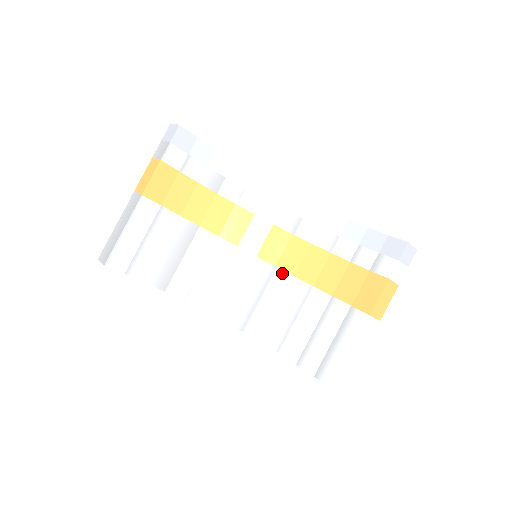
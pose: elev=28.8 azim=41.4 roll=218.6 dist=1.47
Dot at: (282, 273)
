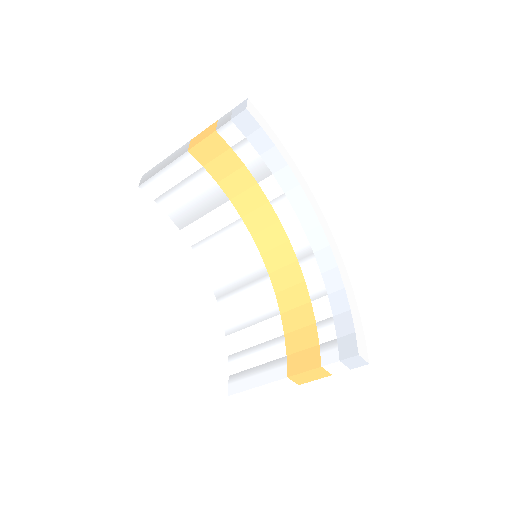
Dot at: (269, 283)
